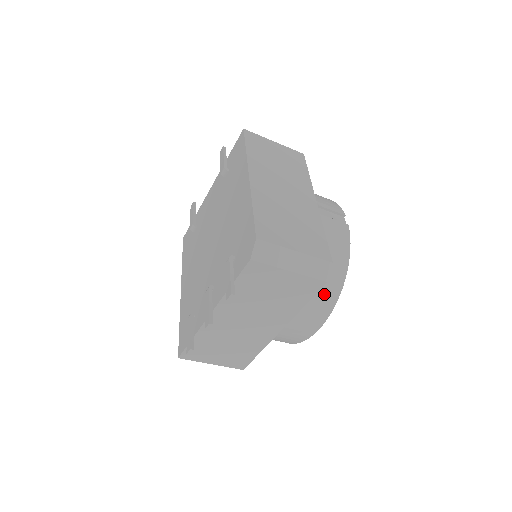
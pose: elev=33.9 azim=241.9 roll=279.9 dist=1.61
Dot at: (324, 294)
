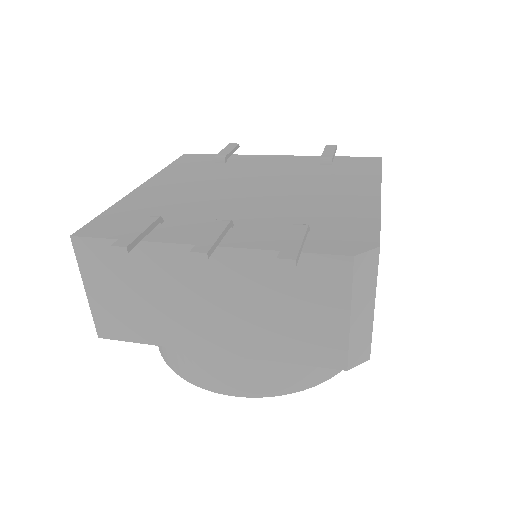
Dot at: (298, 372)
